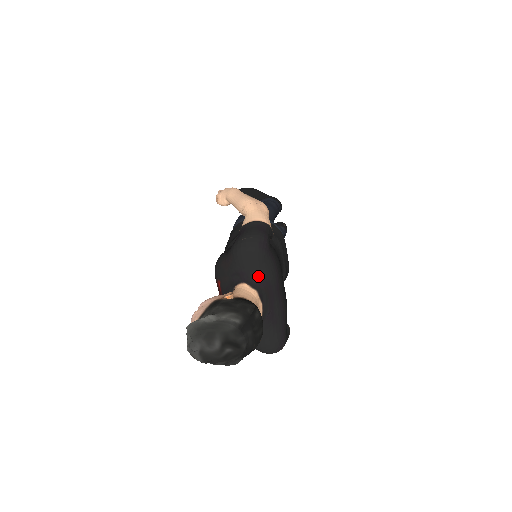
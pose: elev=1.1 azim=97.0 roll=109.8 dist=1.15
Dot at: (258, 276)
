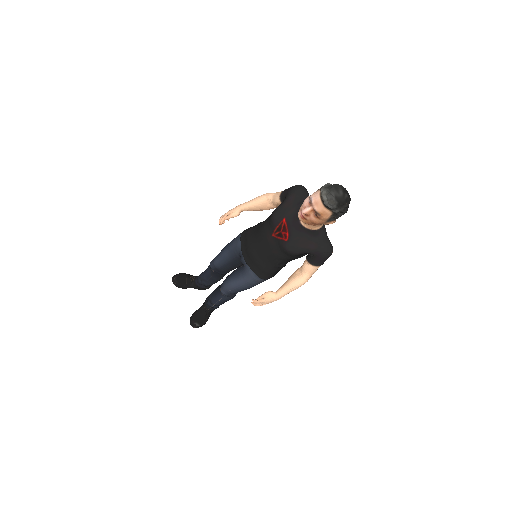
Dot at: occluded
